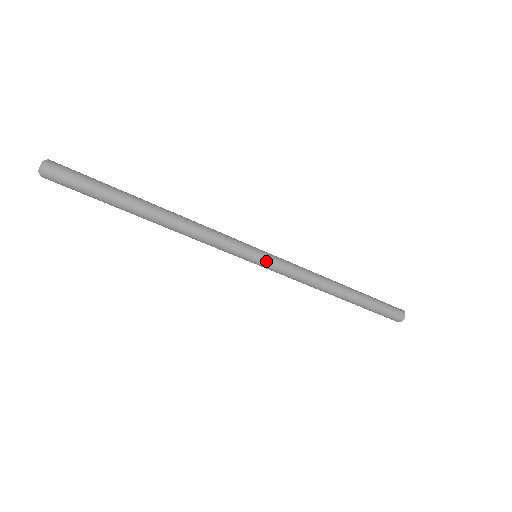
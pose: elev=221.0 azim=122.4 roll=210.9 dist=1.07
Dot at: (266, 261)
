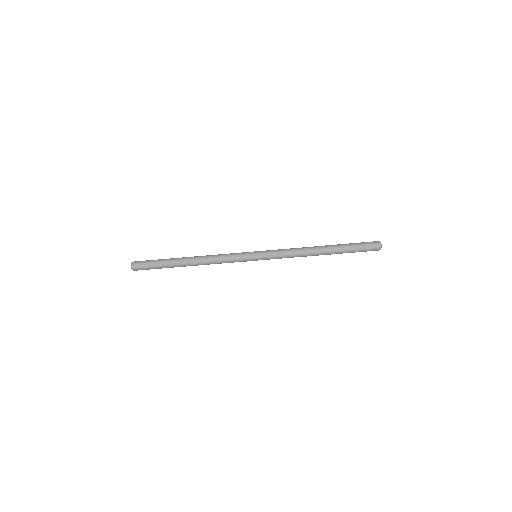
Dot at: (261, 255)
